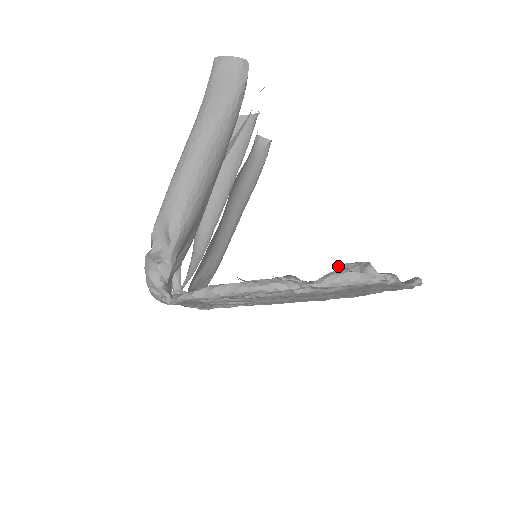
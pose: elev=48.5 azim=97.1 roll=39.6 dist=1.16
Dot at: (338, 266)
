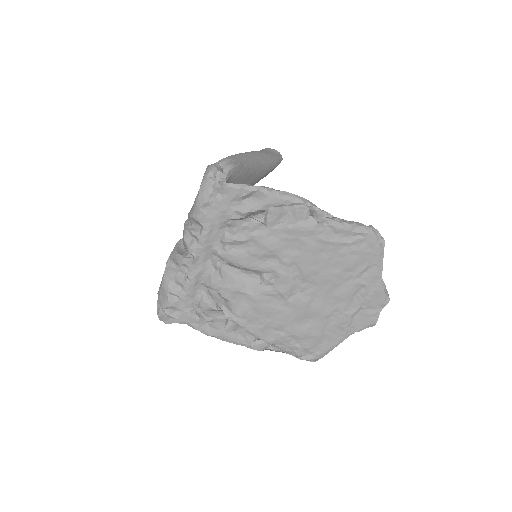
Dot at: occluded
